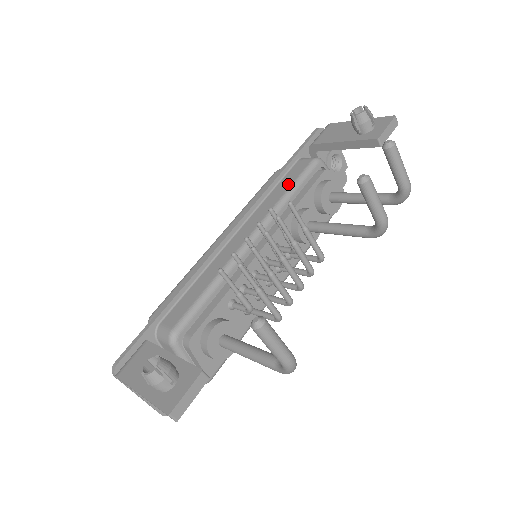
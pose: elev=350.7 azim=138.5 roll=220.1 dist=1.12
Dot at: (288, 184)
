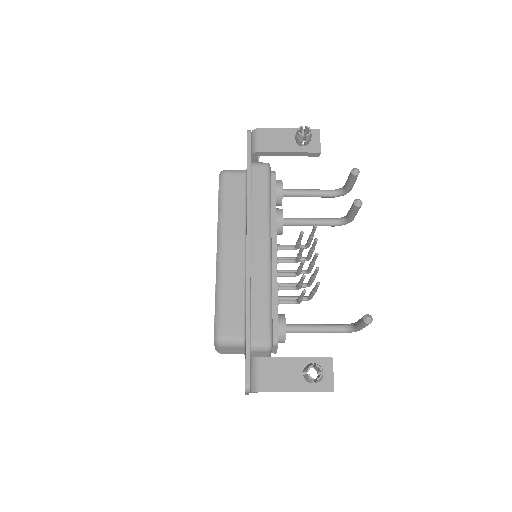
Dot at: (263, 194)
